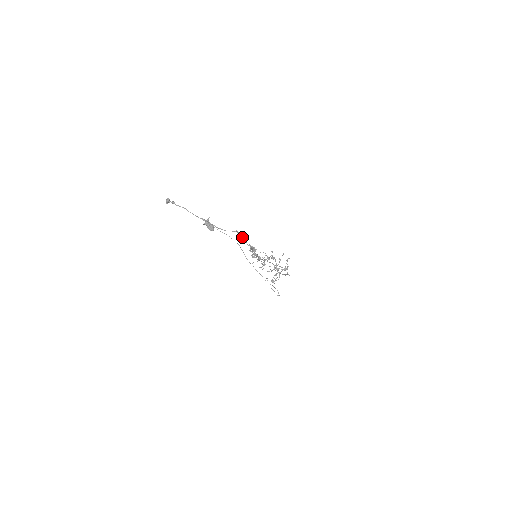
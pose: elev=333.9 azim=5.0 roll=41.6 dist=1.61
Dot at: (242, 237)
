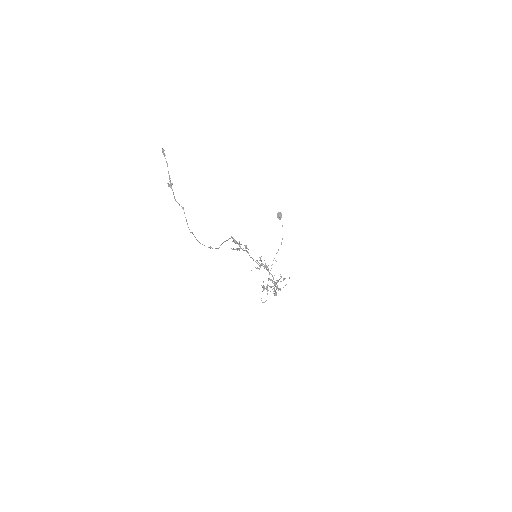
Dot at: occluded
